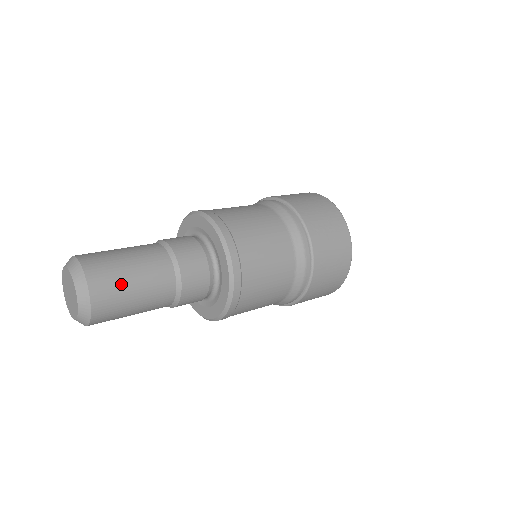
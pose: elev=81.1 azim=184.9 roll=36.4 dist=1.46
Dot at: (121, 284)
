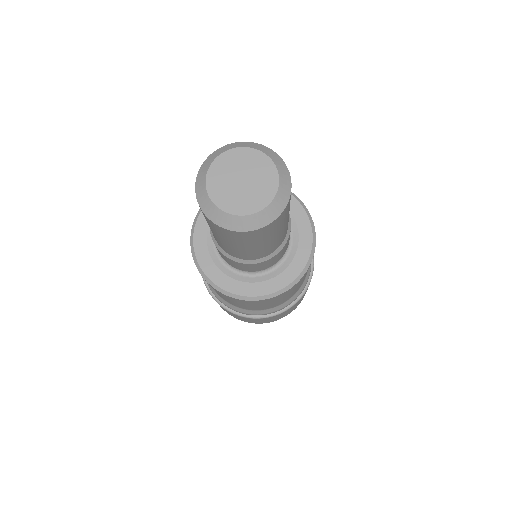
Dot at: occluded
